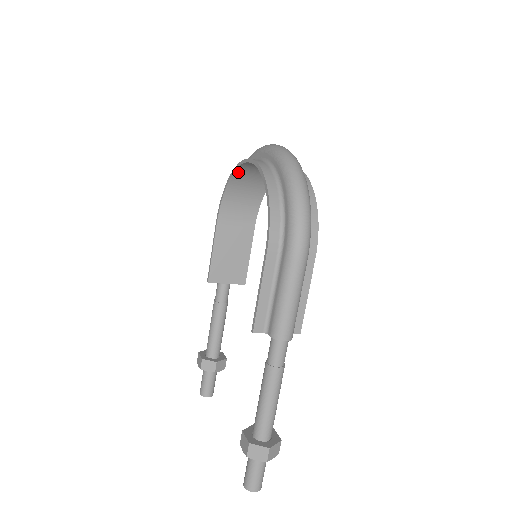
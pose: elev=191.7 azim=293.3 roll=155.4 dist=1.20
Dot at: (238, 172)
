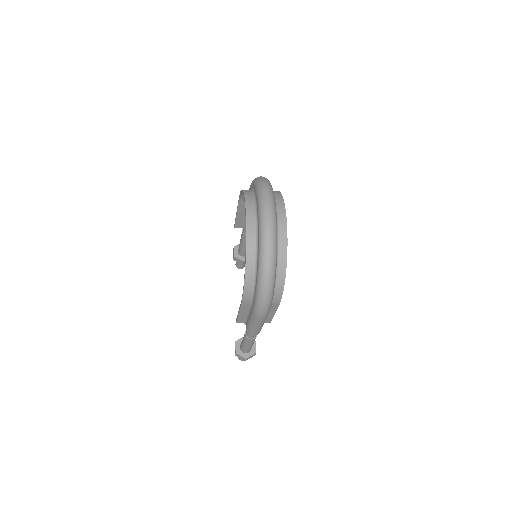
Dot at: occluded
